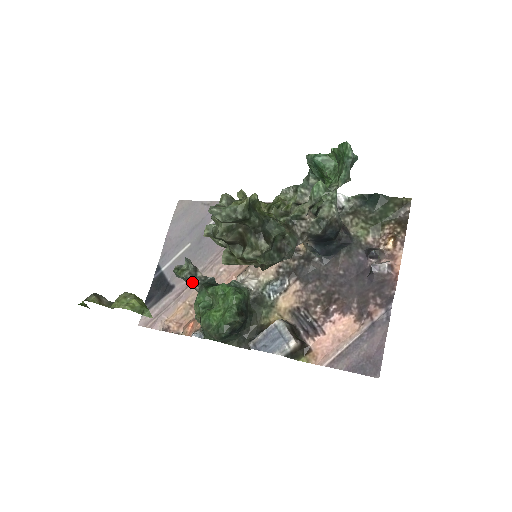
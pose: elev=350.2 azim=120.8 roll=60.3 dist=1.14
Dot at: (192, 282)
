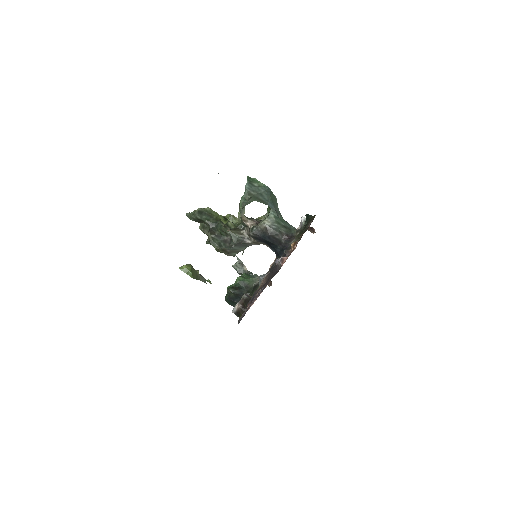
Dot at: (238, 272)
